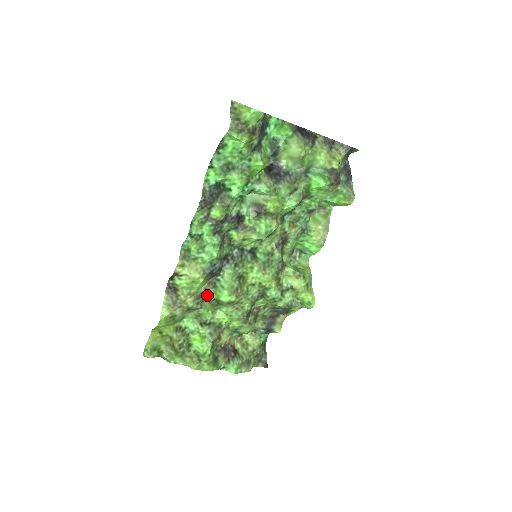
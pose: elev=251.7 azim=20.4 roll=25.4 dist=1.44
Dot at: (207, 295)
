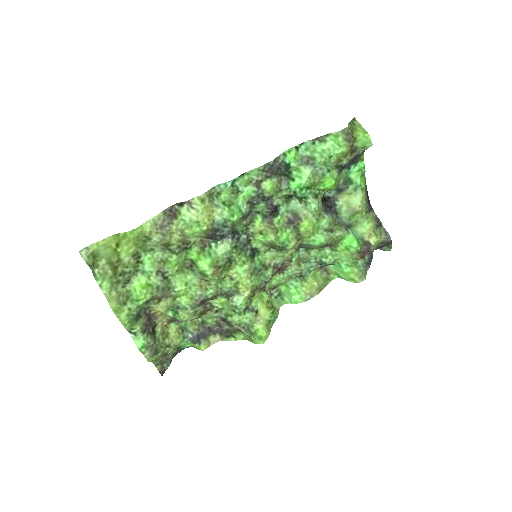
Dot at: (191, 249)
